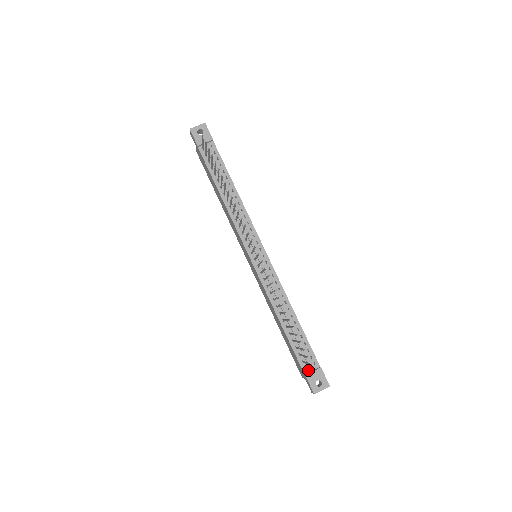
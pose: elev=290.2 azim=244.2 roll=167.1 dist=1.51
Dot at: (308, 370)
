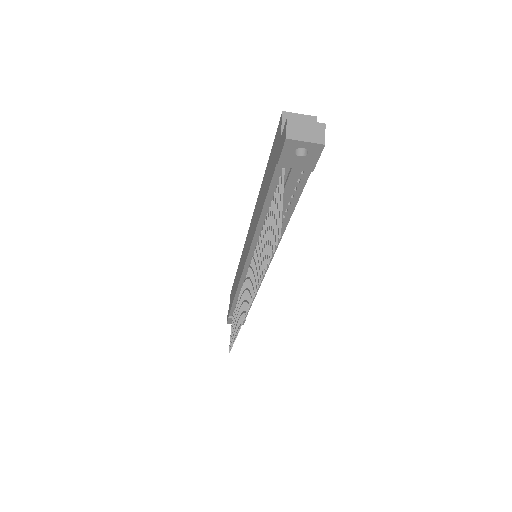
Dot at: (231, 327)
